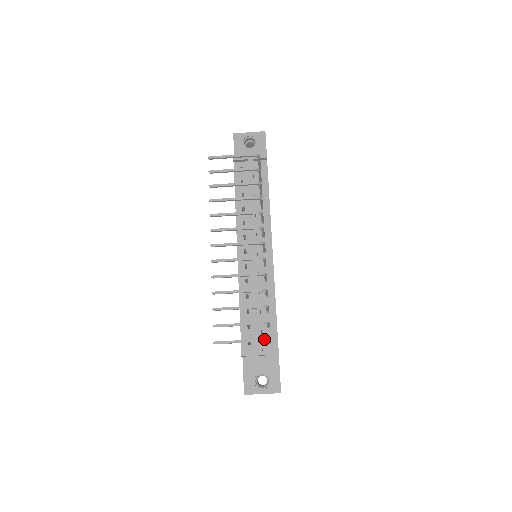
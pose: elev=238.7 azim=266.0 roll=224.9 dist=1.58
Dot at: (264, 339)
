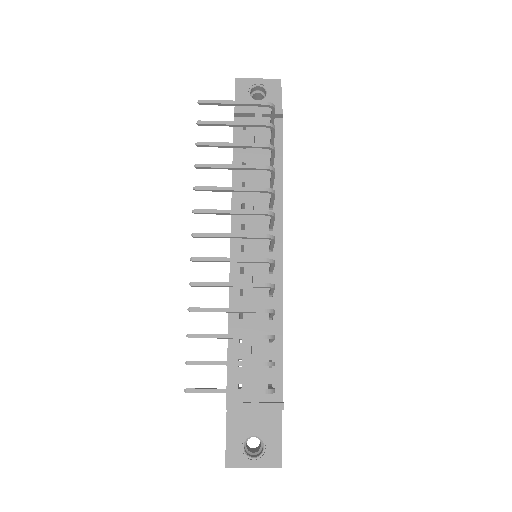
Dot at: (266, 389)
